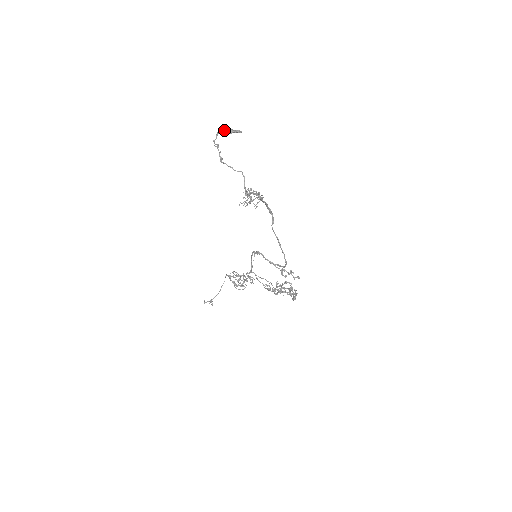
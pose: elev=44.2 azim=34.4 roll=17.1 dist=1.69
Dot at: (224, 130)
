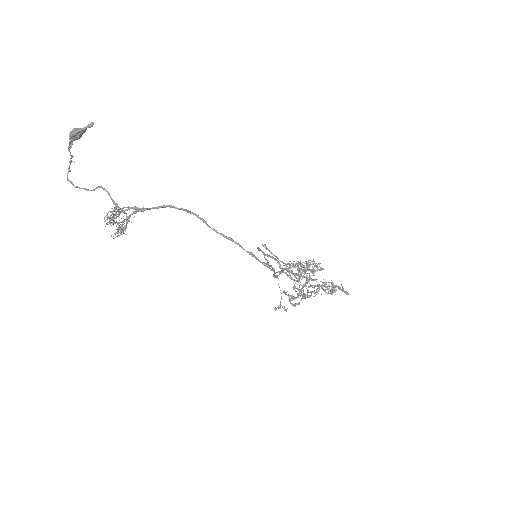
Dot at: occluded
